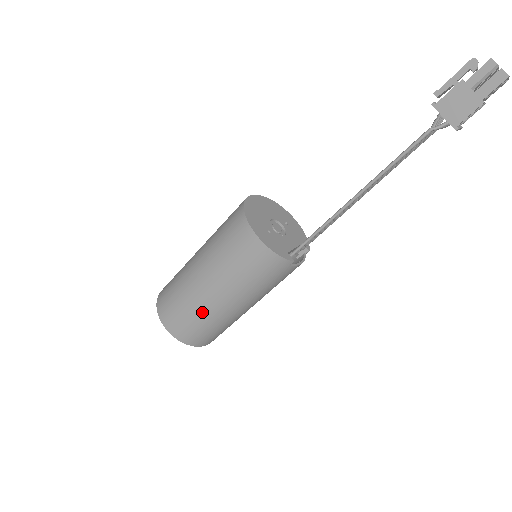
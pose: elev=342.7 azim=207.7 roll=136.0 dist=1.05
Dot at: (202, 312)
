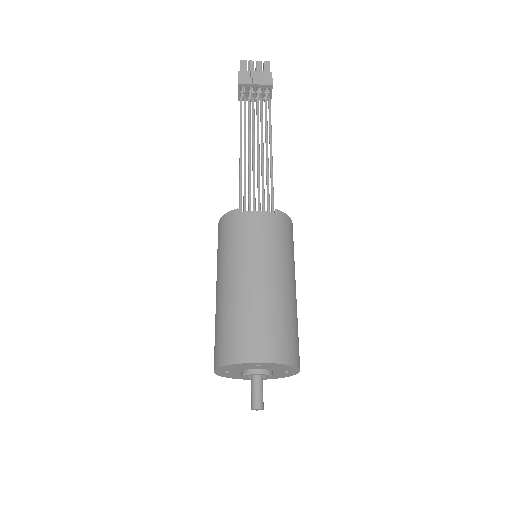
Dot at: (217, 315)
